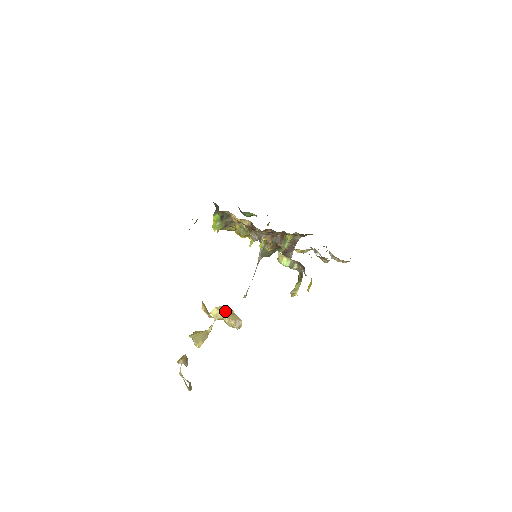
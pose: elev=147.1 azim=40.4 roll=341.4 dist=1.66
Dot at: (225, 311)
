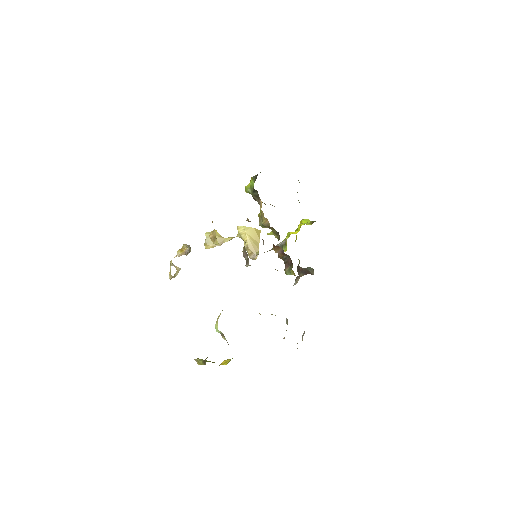
Dot at: (252, 236)
